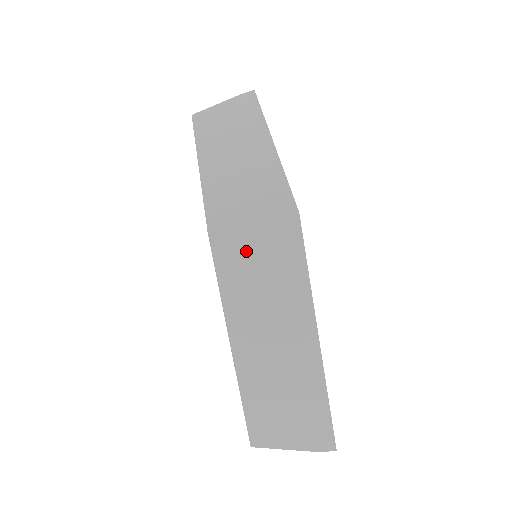
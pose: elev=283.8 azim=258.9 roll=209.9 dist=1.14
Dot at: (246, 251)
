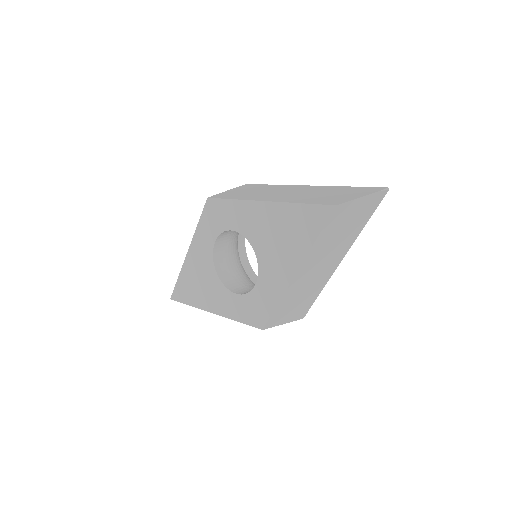
Dot at: (233, 193)
